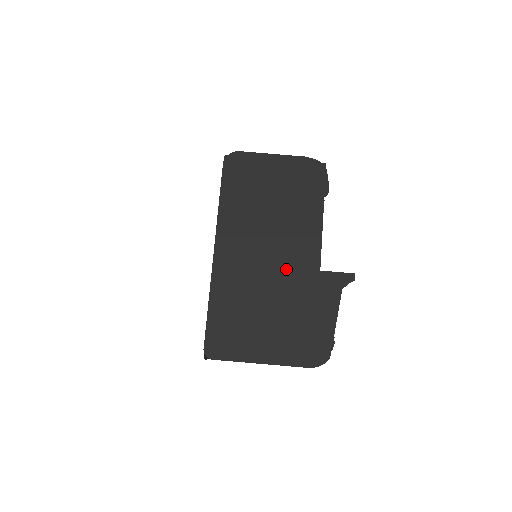
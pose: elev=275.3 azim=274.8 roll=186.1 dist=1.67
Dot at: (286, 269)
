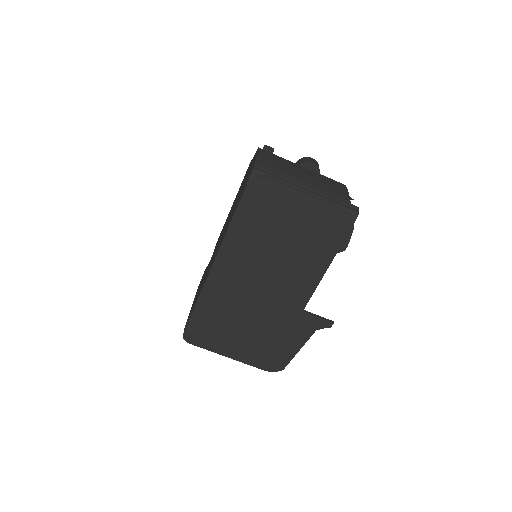
Dot at: (274, 301)
